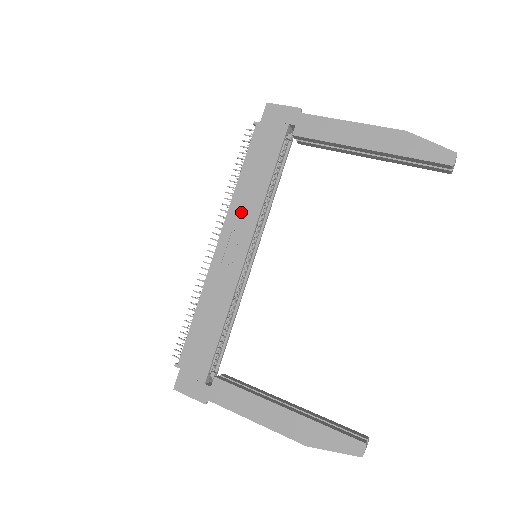
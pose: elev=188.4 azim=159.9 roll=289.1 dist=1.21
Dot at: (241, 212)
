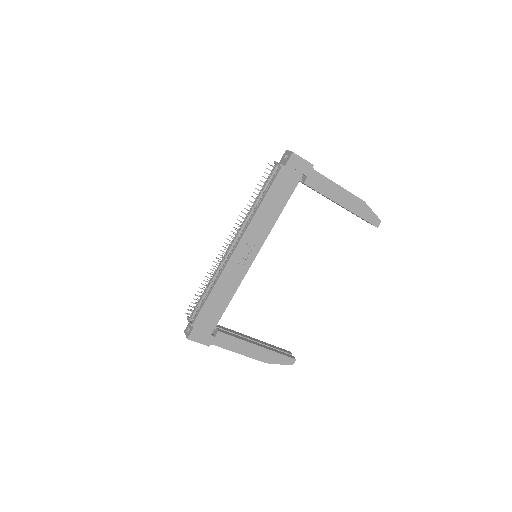
Dot at: (257, 229)
